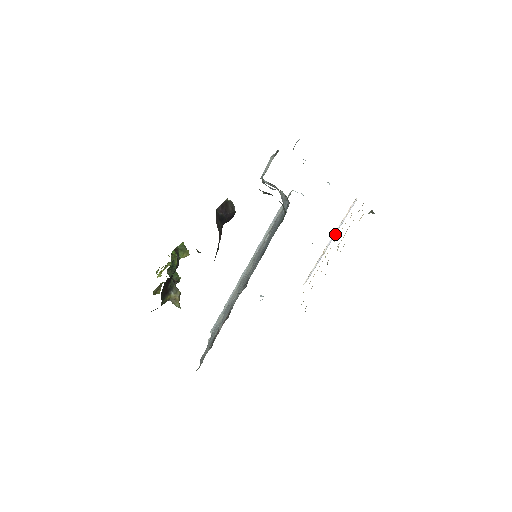
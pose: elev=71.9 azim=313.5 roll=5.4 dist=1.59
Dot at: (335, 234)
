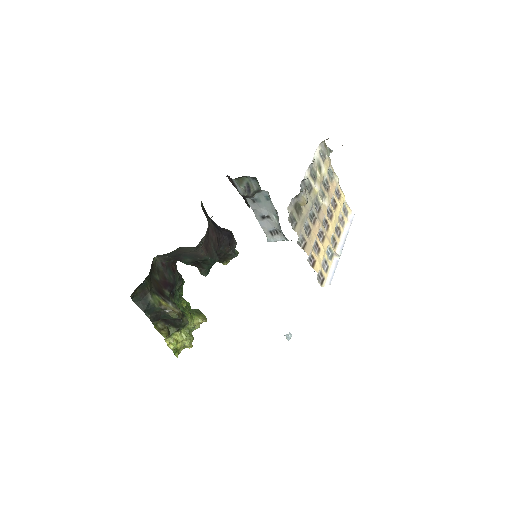
Dot at: (344, 241)
